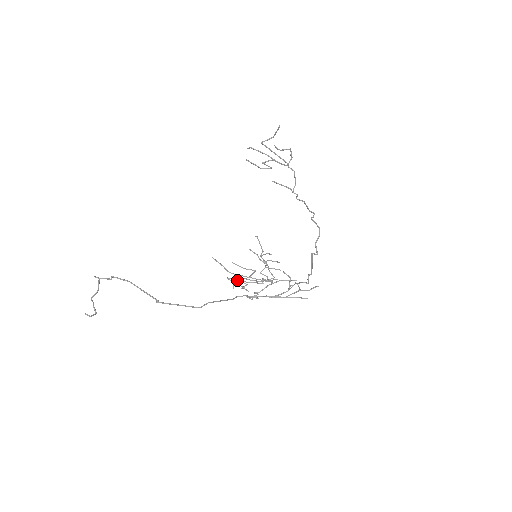
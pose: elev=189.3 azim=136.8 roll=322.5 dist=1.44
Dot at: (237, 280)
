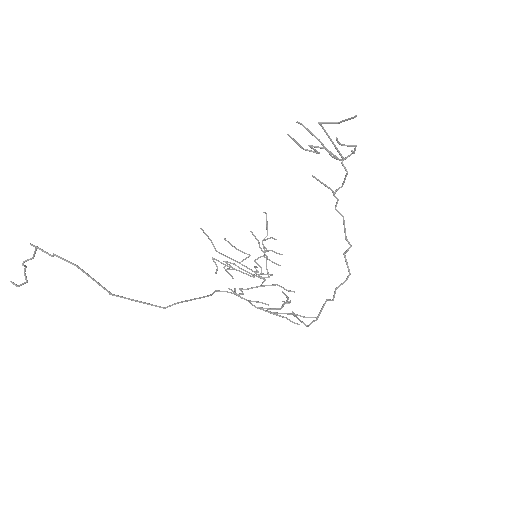
Dot at: (223, 263)
